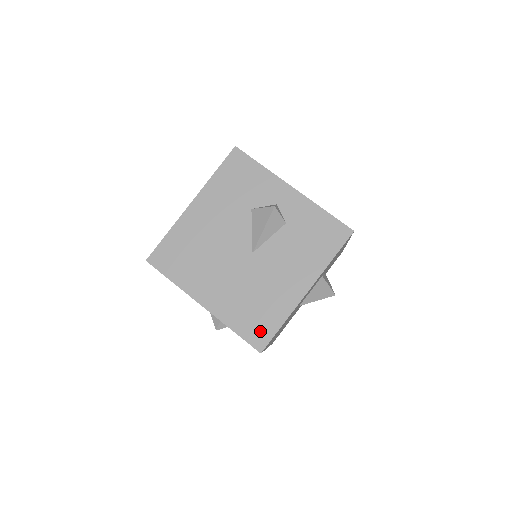
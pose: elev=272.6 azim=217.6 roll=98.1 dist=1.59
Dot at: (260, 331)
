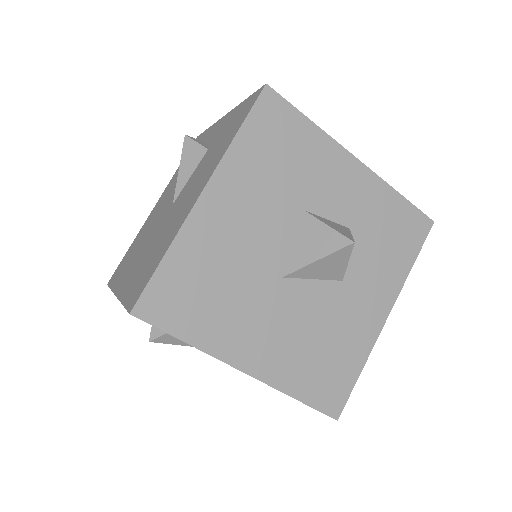
Dot at: (142, 283)
